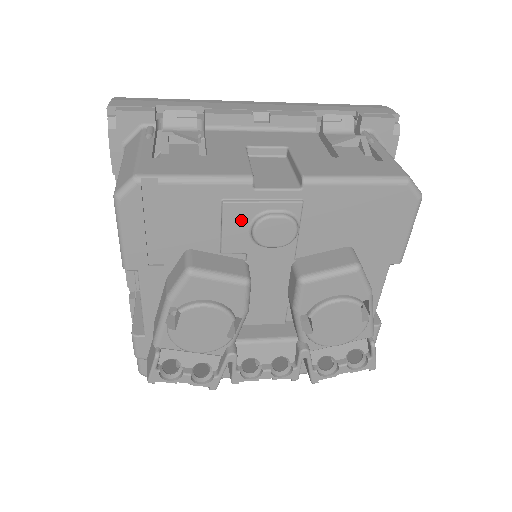
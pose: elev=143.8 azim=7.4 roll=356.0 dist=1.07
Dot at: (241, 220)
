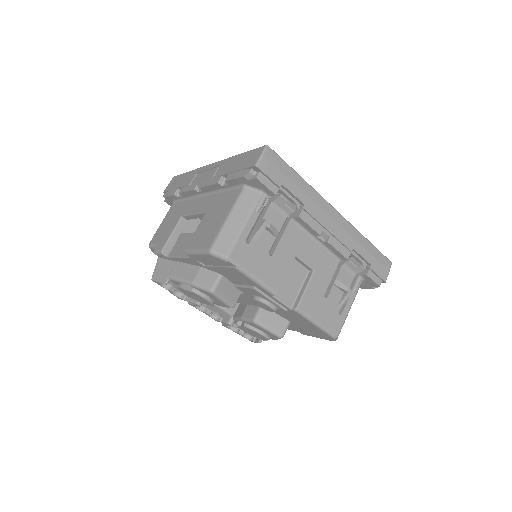
Dot at: (255, 293)
